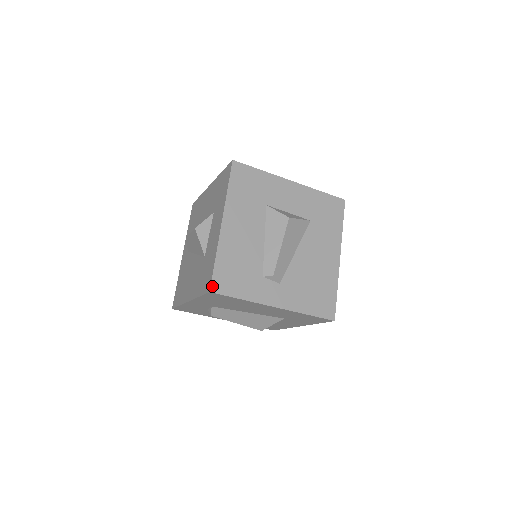
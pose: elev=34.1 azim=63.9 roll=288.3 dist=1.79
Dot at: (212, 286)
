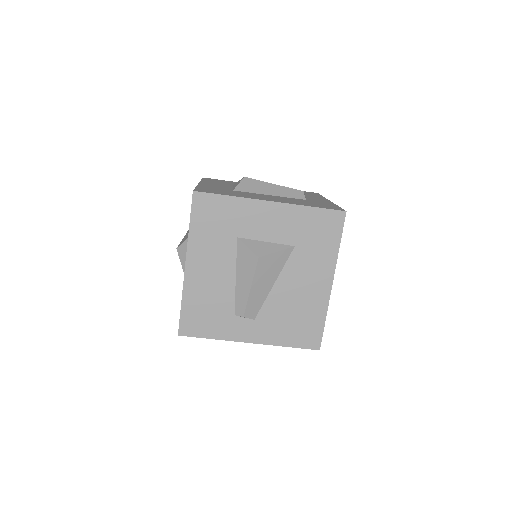
Dot at: (180, 330)
